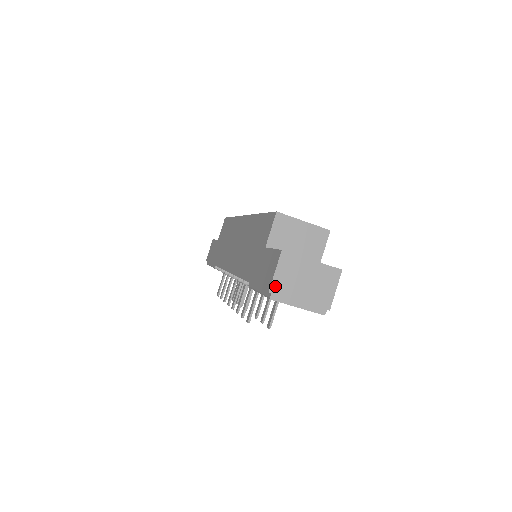
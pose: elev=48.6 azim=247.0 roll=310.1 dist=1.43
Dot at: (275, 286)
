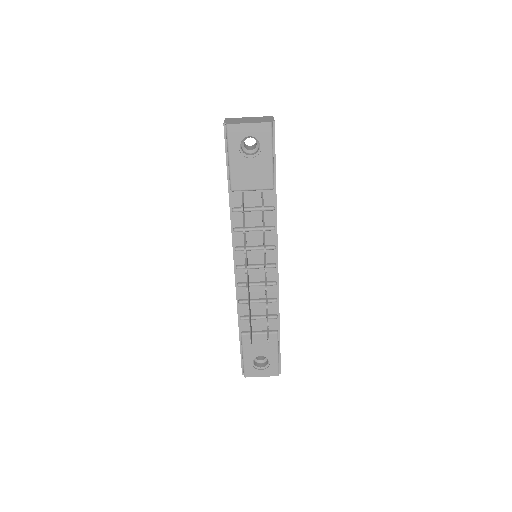
Dot at: (227, 122)
